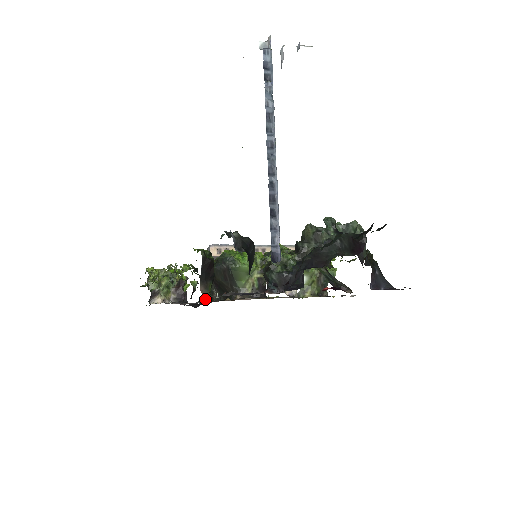
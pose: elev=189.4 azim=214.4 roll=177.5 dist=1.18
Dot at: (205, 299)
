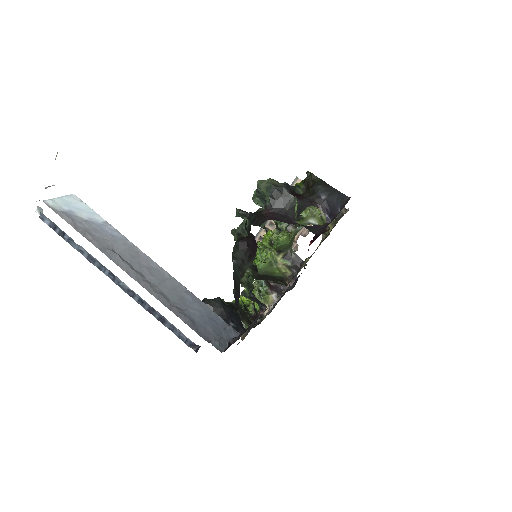
Dot at: occluded
